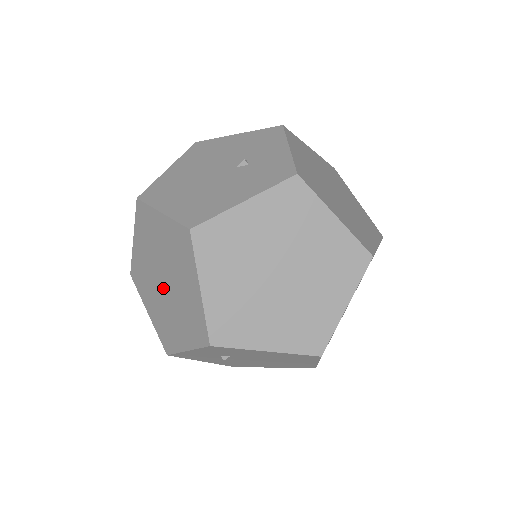
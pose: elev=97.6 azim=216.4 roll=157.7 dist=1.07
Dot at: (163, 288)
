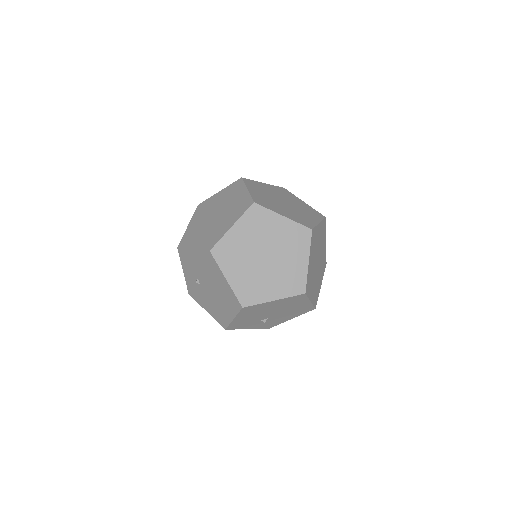
Dot at: occluded
